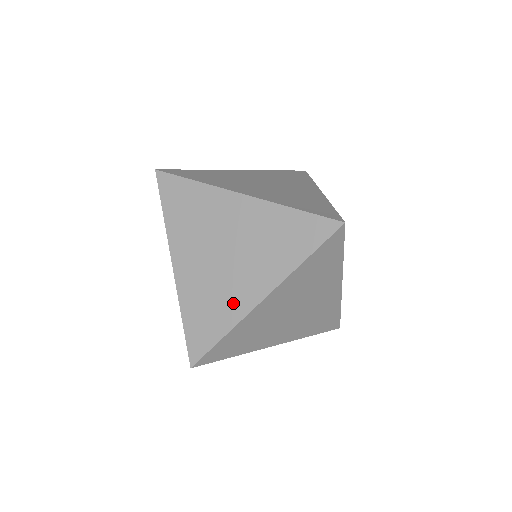
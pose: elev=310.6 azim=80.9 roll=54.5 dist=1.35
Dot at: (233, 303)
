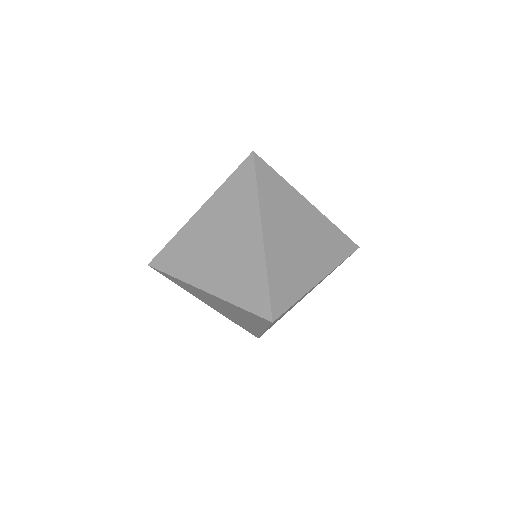
Dot at: (193, 270)
